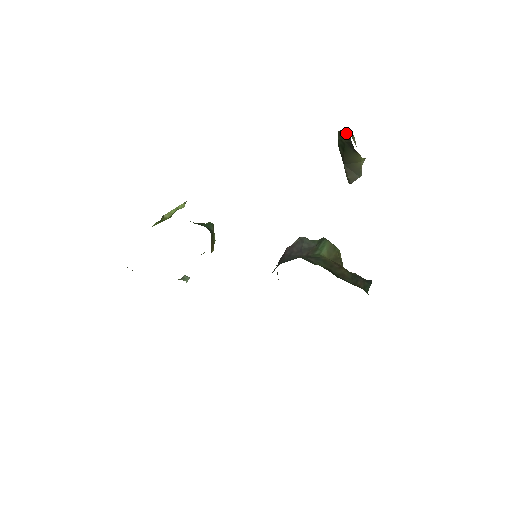
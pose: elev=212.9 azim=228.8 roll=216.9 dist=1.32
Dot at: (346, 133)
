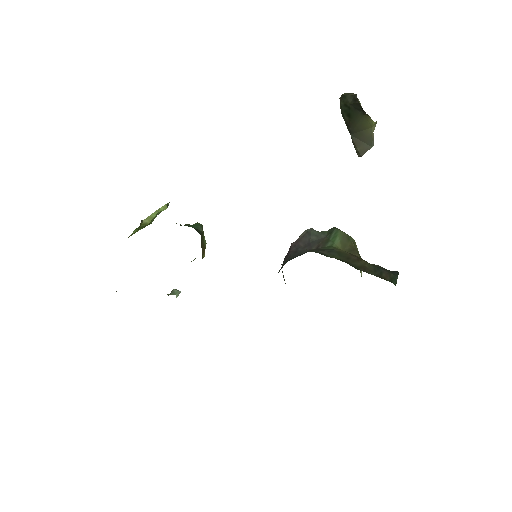
Dot at: (350, 95)
